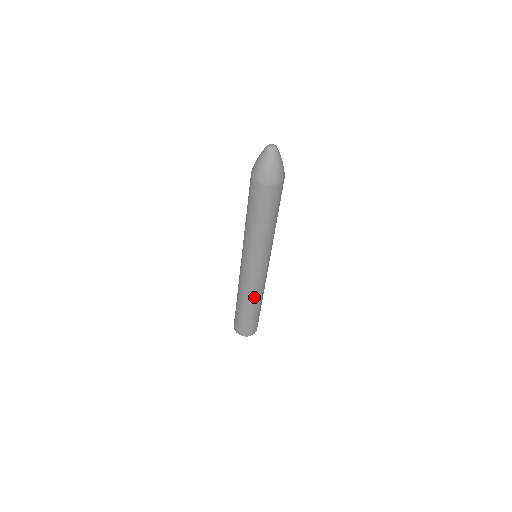
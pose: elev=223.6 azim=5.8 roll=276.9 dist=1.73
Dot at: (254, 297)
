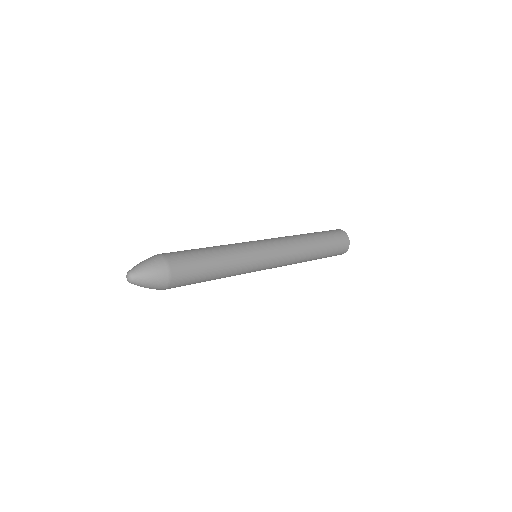
Dot at: (301, 259)
